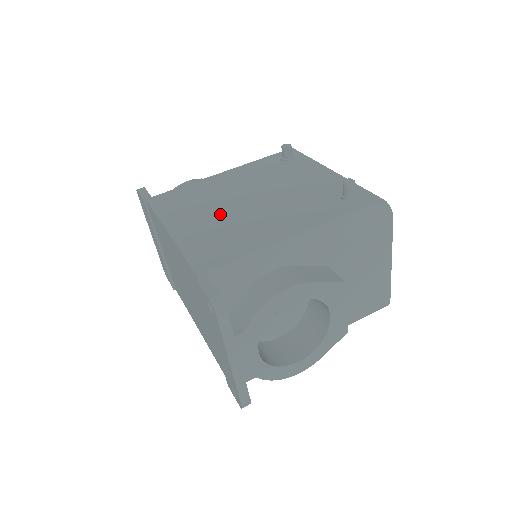
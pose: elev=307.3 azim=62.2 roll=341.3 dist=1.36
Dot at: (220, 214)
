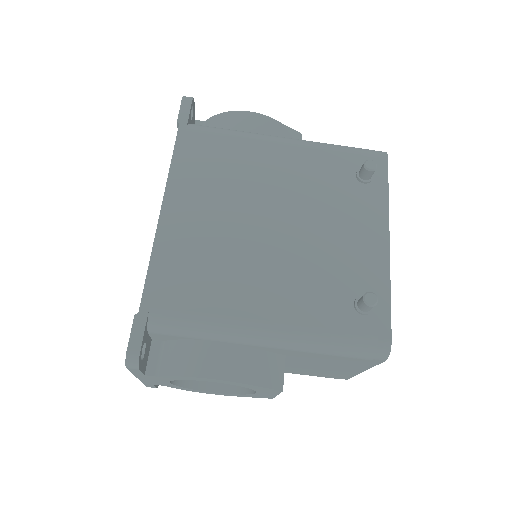
Dot at: (226, 222)
